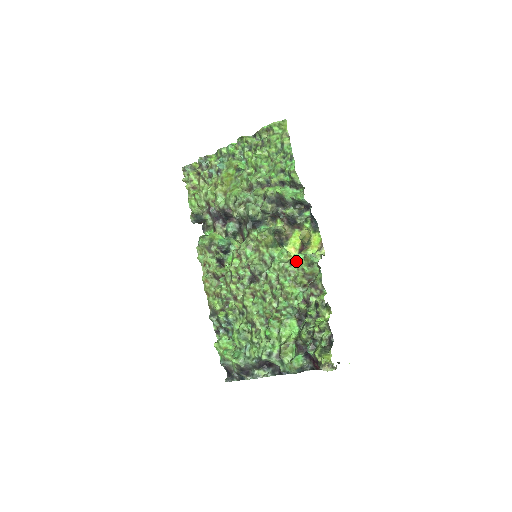
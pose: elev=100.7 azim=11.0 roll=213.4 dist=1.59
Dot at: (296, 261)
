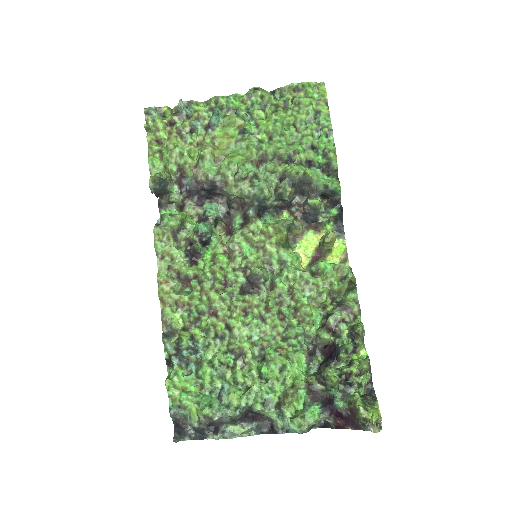
Dot at: (321, 271)
